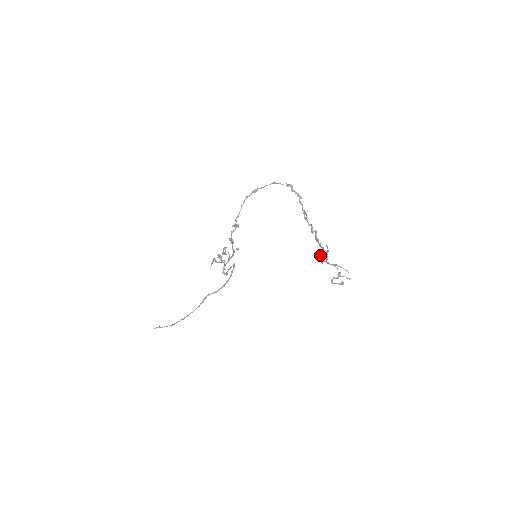
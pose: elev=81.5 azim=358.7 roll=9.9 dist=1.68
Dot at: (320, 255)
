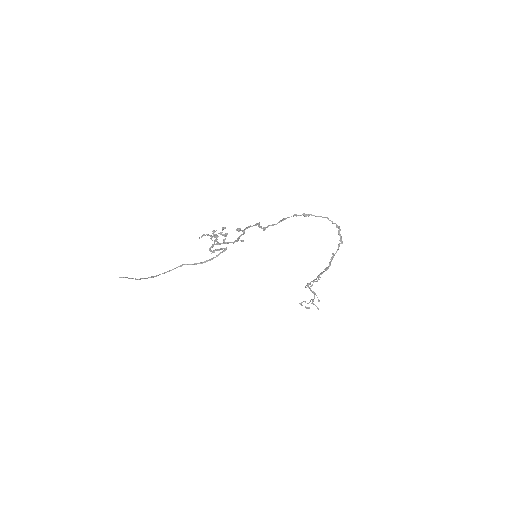
Dot at: occluded
